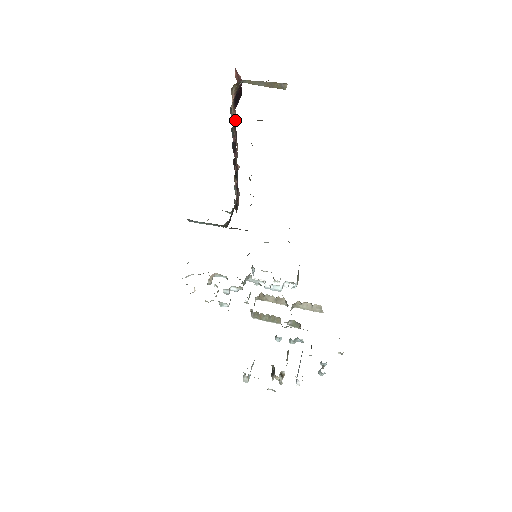
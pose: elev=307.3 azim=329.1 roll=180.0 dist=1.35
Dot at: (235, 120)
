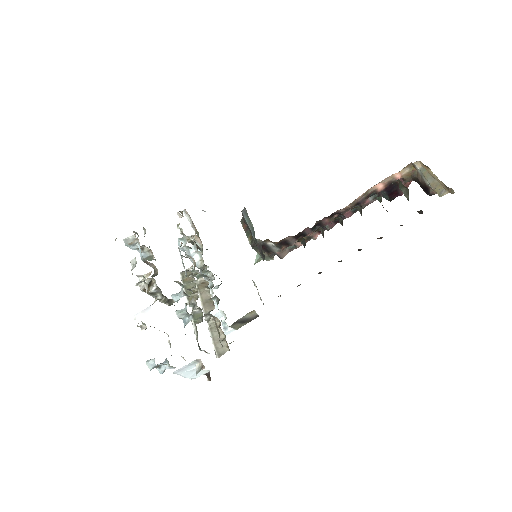
Dot at: (366, 205)
